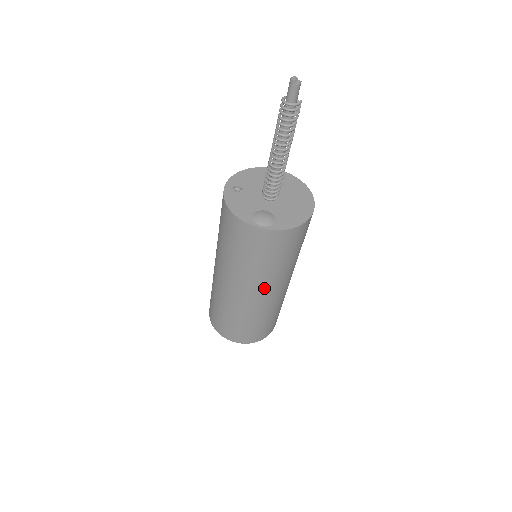
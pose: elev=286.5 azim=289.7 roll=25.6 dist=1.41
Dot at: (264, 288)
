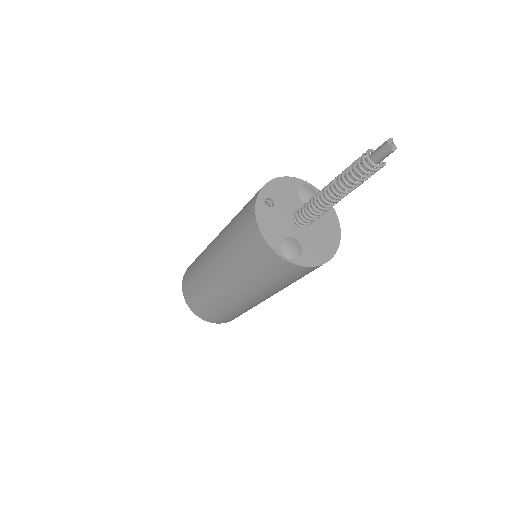
Dot at: (258, 296)
